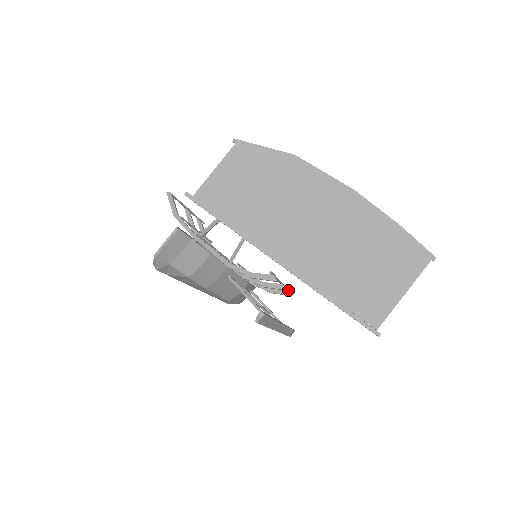
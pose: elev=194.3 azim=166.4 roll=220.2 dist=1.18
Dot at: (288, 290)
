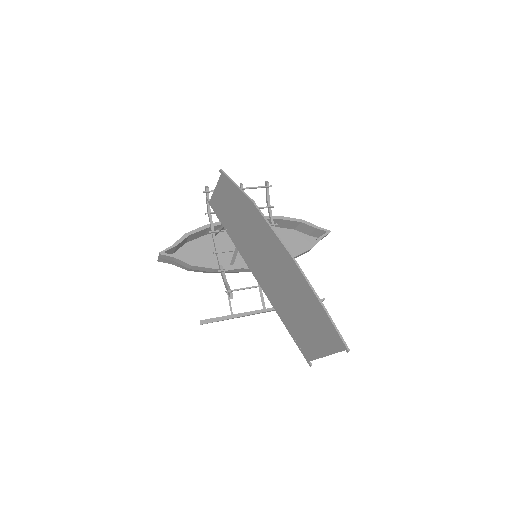
Dot at: occluded
